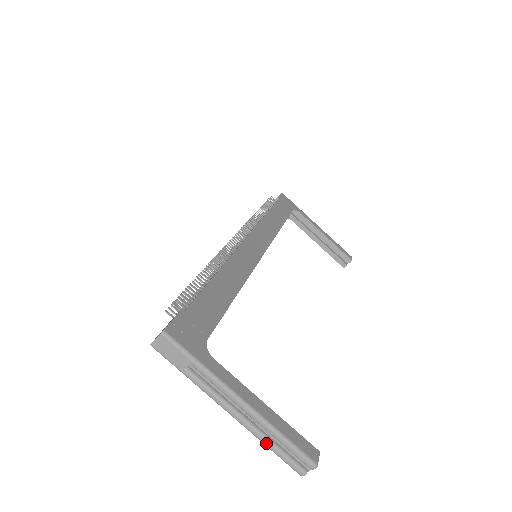
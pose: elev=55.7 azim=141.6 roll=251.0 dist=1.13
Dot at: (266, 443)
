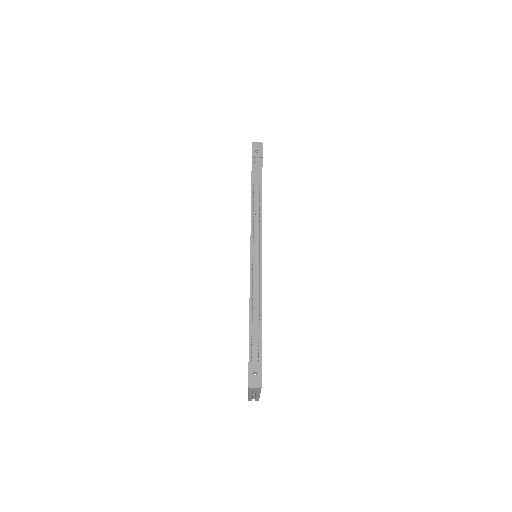
Dot at: (250, 398)
